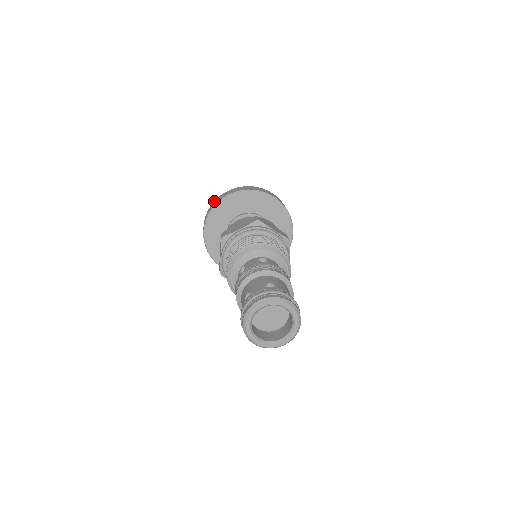
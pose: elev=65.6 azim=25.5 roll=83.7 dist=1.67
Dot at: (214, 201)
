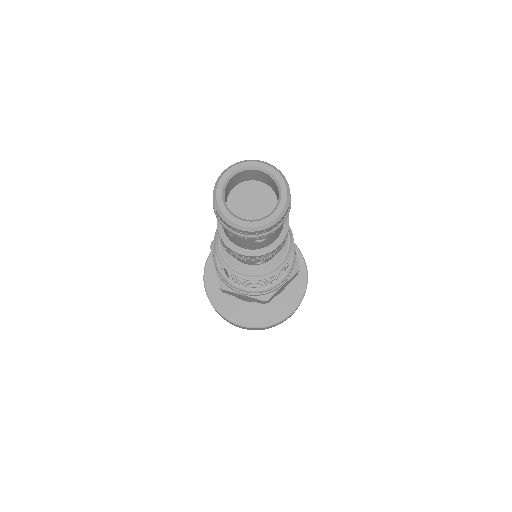
Dot at: occluded
